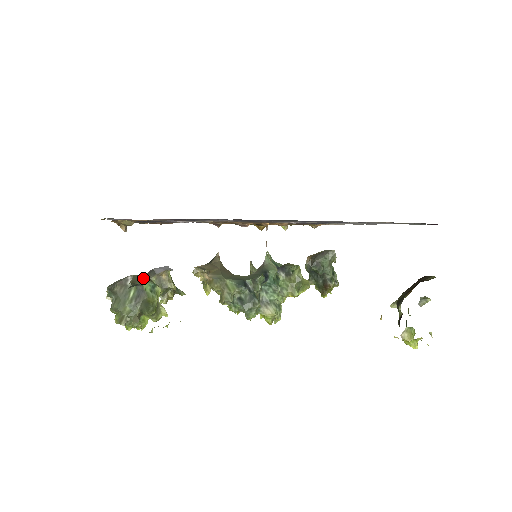
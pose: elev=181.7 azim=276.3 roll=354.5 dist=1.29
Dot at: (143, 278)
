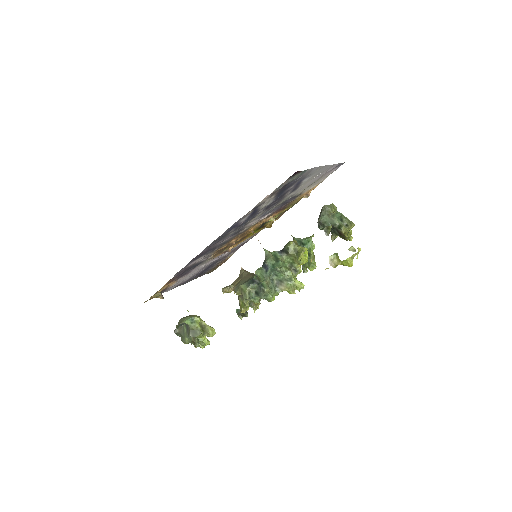
Dot at: (185, 318)
